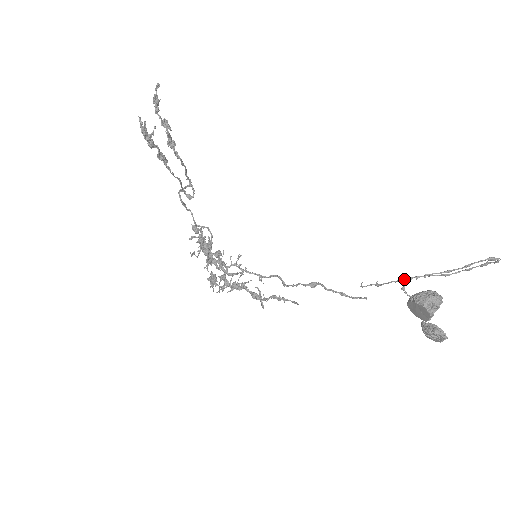
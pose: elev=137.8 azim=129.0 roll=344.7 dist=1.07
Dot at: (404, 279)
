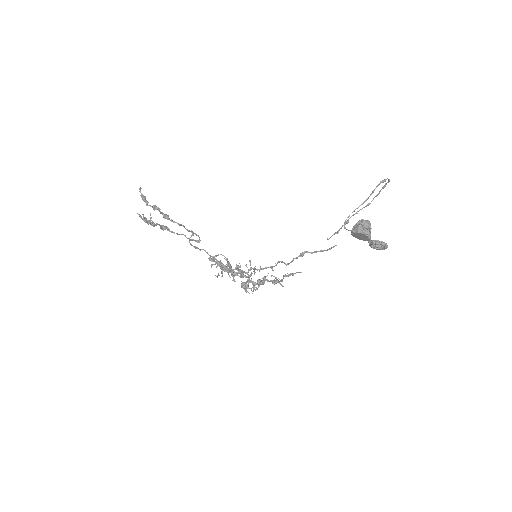
Dot at: (347, 221)
